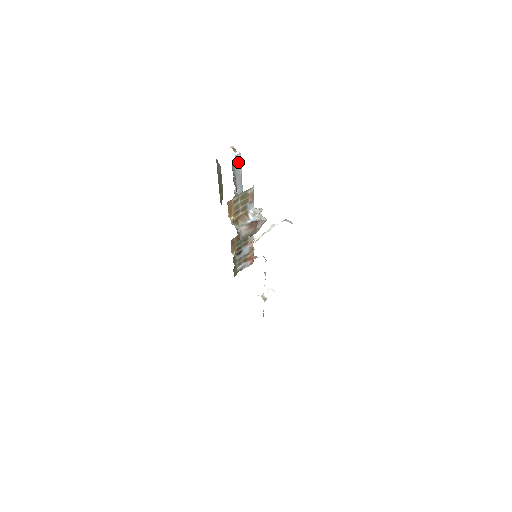
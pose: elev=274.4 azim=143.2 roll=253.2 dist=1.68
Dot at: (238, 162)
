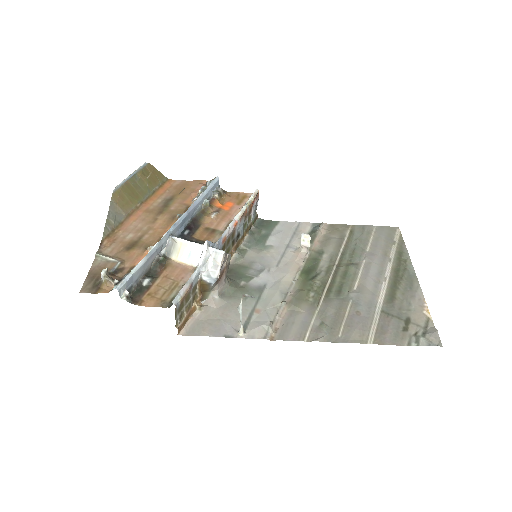
Dot at: (129, 281)
